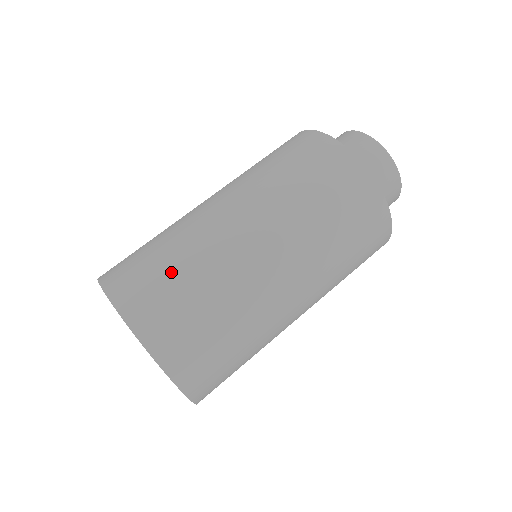
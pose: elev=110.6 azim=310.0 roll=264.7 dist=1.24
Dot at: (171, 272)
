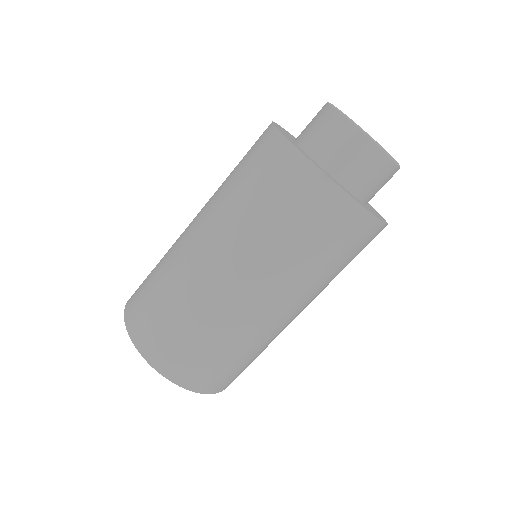
Dot at: (244, 362)
